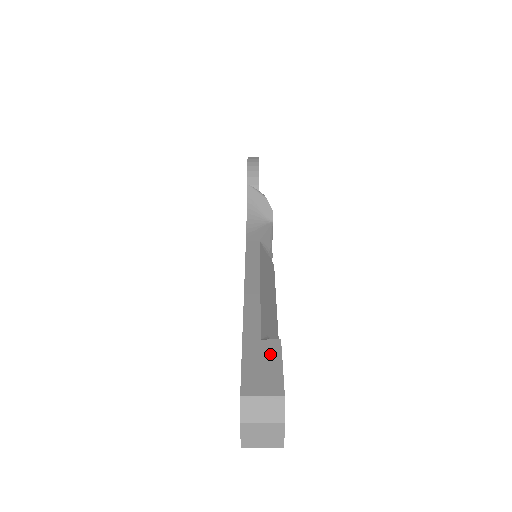
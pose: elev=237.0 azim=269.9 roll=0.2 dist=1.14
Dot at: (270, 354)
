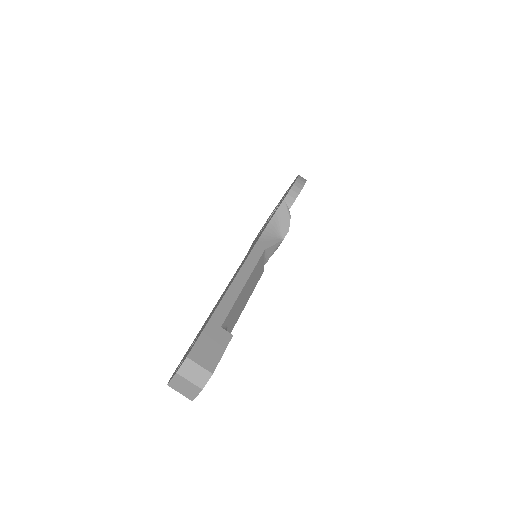
Dot at: (221, 341)
